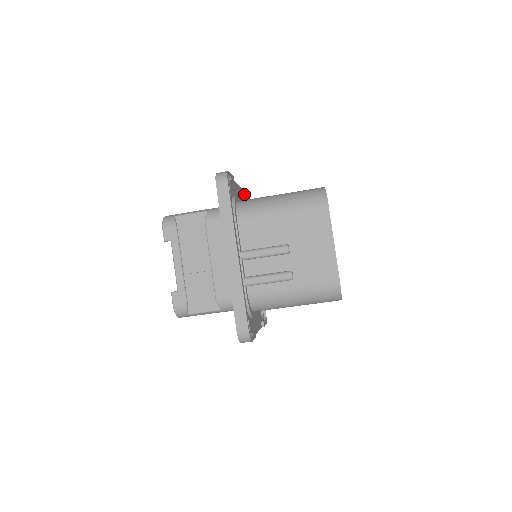
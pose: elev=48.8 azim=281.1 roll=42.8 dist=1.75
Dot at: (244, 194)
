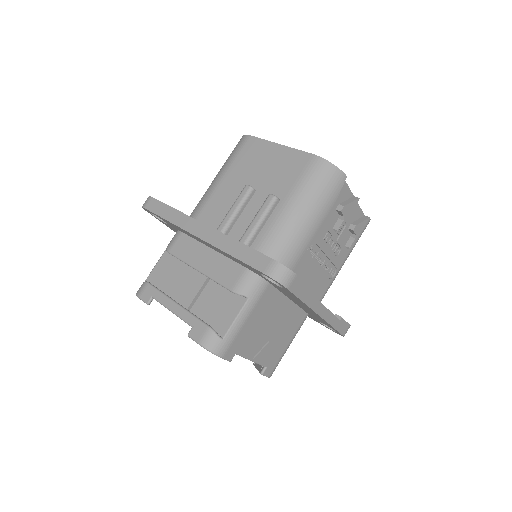
Dot at: occluded
